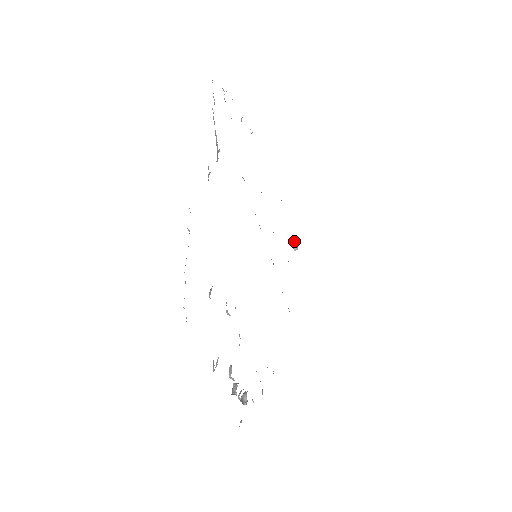
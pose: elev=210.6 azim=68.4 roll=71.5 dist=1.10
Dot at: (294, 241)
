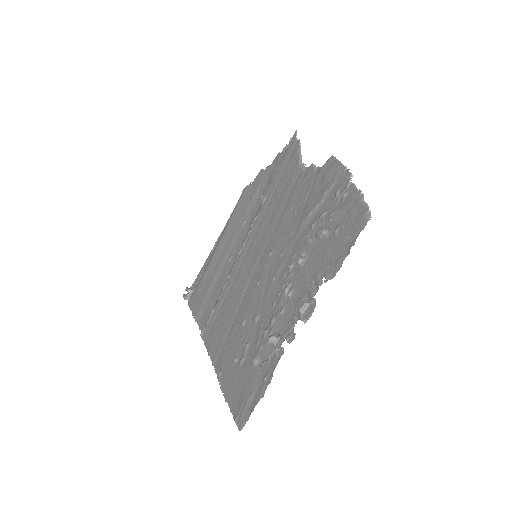
Dot at: (192, 291)
